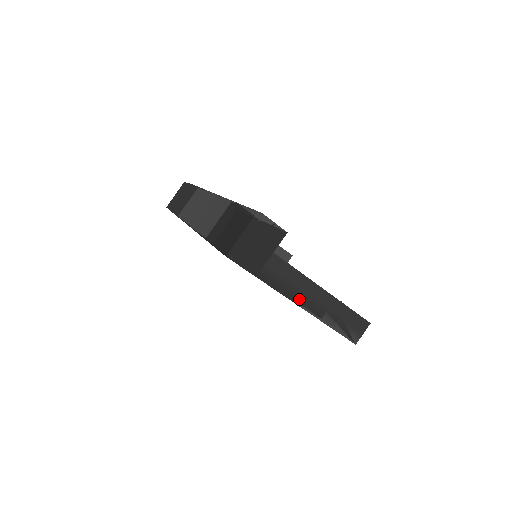
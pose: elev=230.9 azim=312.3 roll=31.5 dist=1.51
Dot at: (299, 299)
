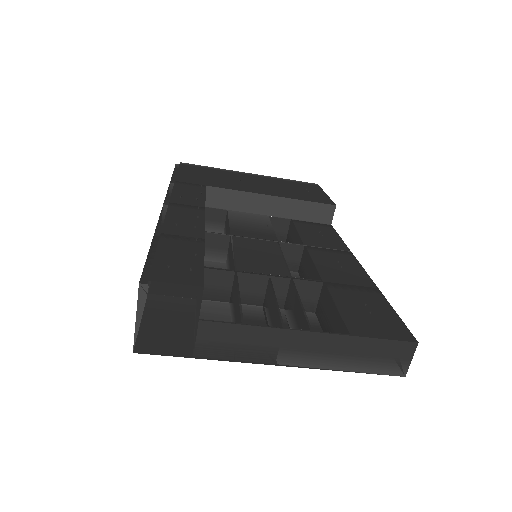
Dot at: (276, 358)
